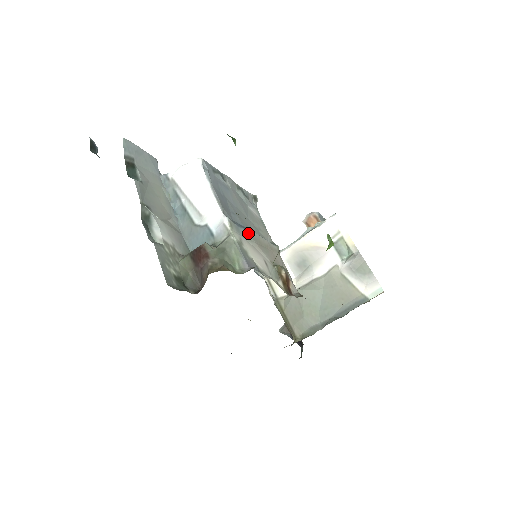
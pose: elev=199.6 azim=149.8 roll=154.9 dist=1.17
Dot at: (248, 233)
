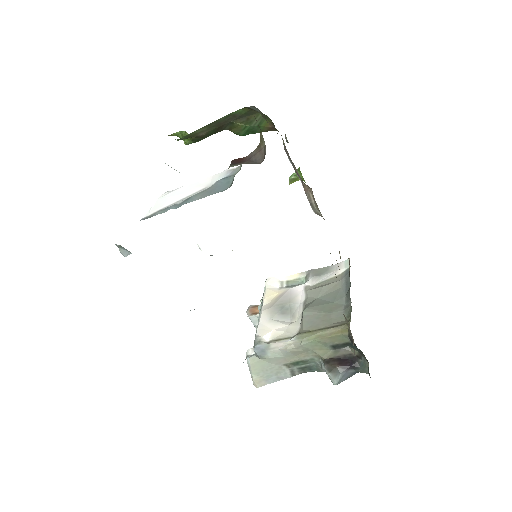
Dot at: occluded
